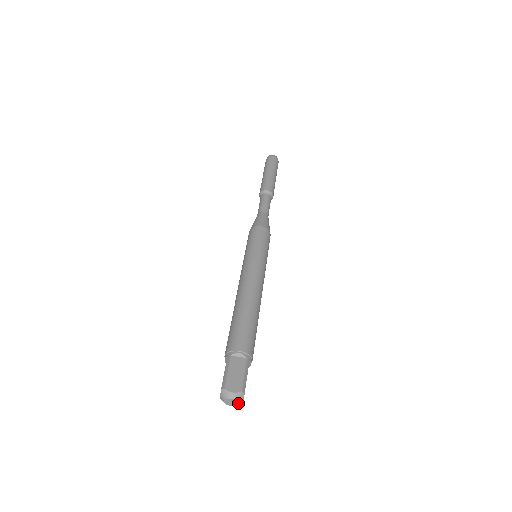
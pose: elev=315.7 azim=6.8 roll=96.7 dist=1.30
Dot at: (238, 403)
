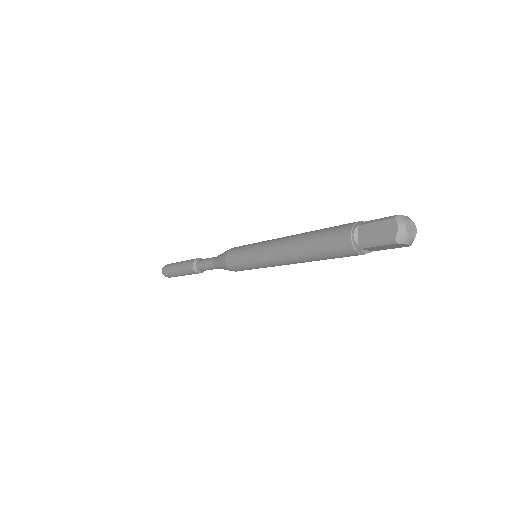
Dot at: (416, 230)
